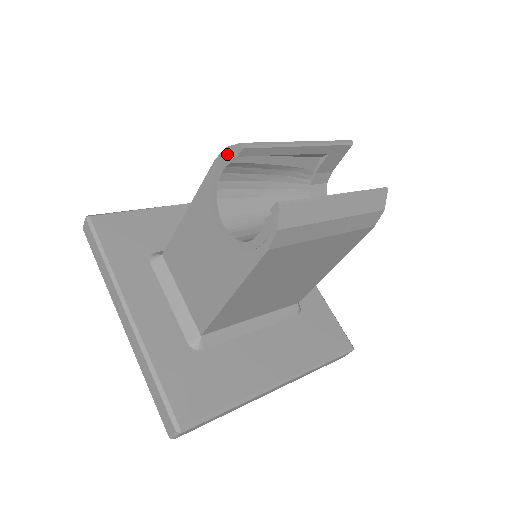
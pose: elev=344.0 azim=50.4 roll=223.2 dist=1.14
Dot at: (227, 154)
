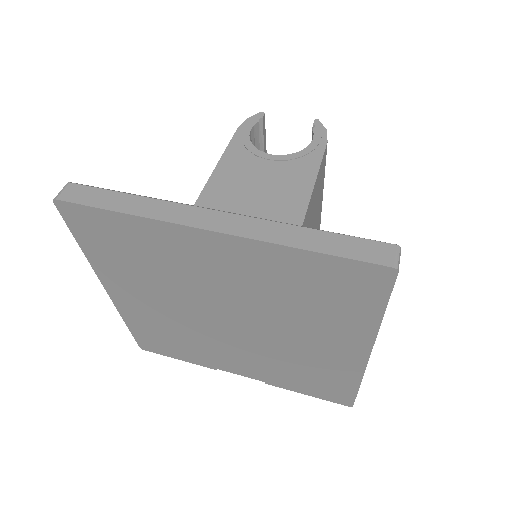
Dot at: (251, 120)
